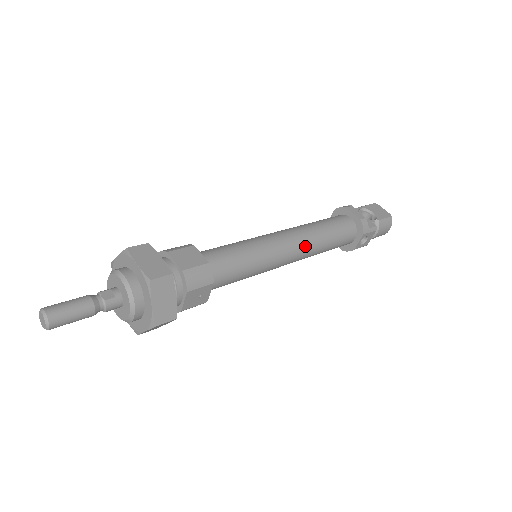
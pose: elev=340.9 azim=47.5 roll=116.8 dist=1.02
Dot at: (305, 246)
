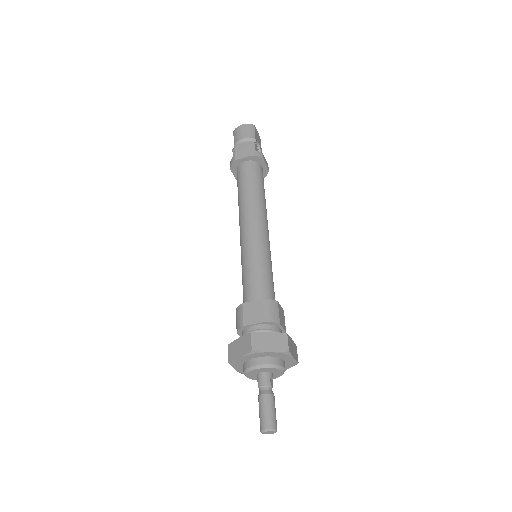
Dot at: occluded
